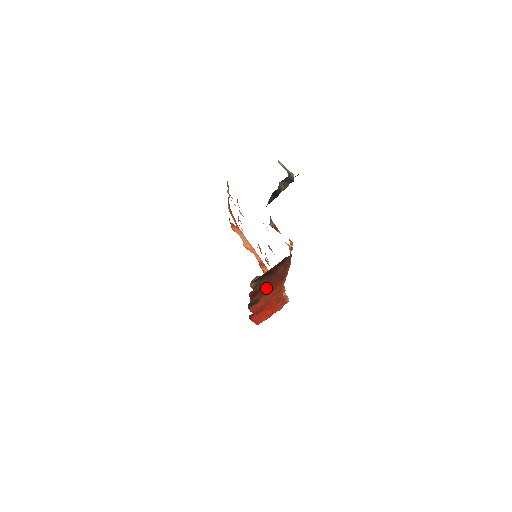
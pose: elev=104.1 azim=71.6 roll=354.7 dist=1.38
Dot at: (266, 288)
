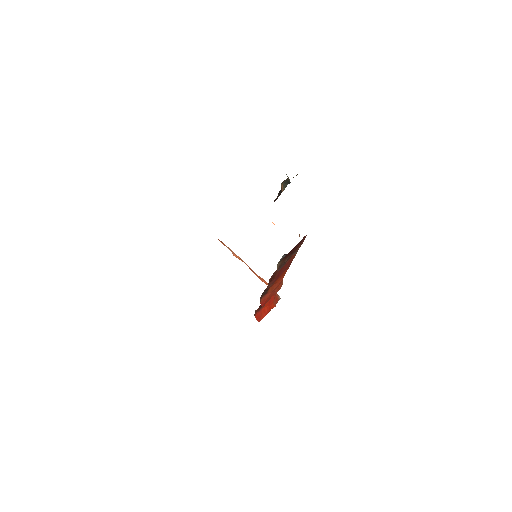
Dot at: (278, 275)
